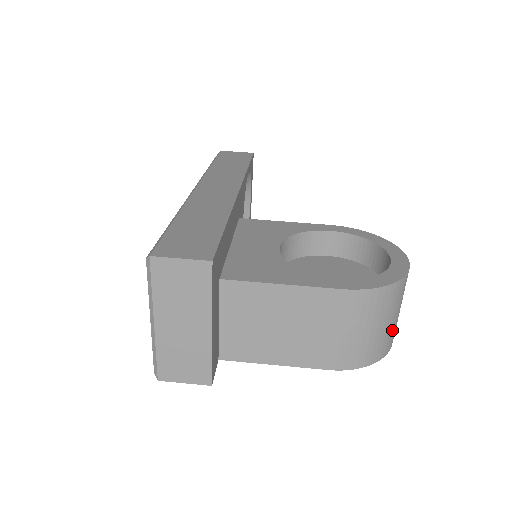
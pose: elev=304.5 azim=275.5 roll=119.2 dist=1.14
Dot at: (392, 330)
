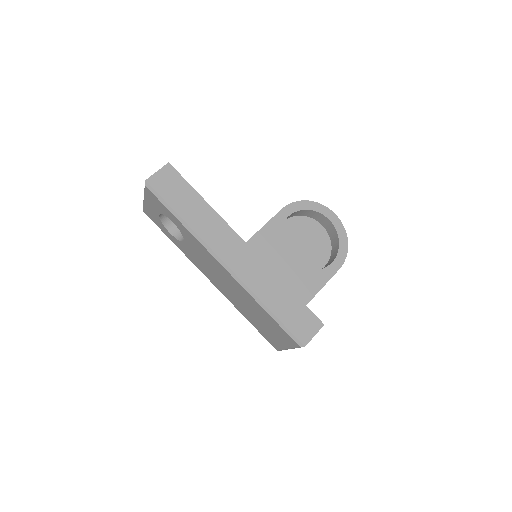
Dot at: occluded
